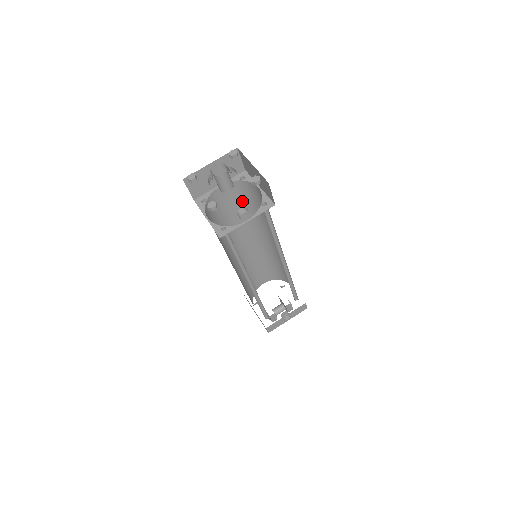
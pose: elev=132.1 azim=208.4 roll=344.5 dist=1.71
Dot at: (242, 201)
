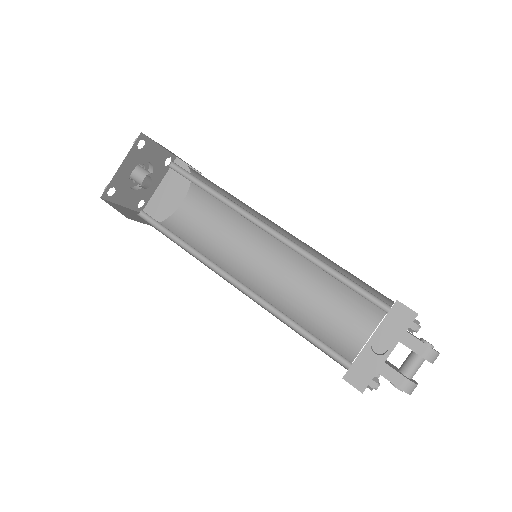
Dot at: (217, 206)
